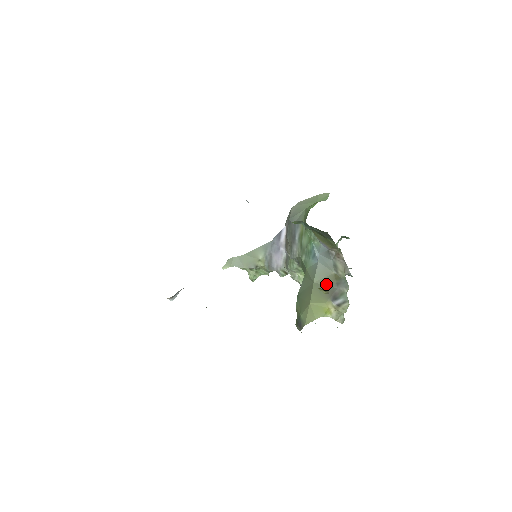
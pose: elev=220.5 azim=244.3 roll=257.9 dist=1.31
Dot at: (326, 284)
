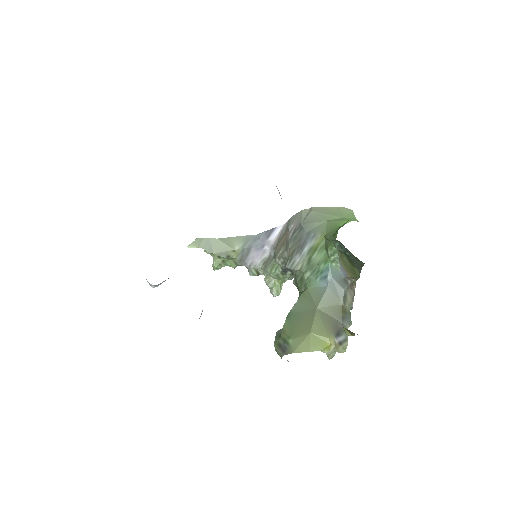
Dot at: (330, 314)
